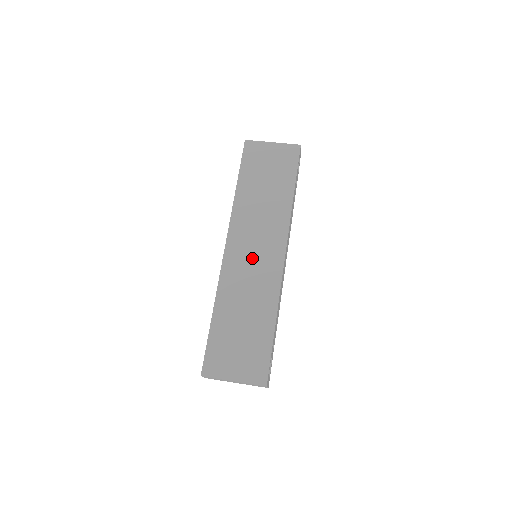
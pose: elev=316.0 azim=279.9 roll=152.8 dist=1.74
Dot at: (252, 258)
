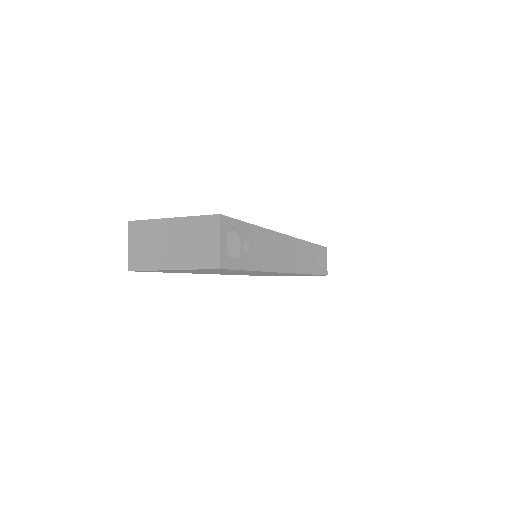
Dot at: occluded
